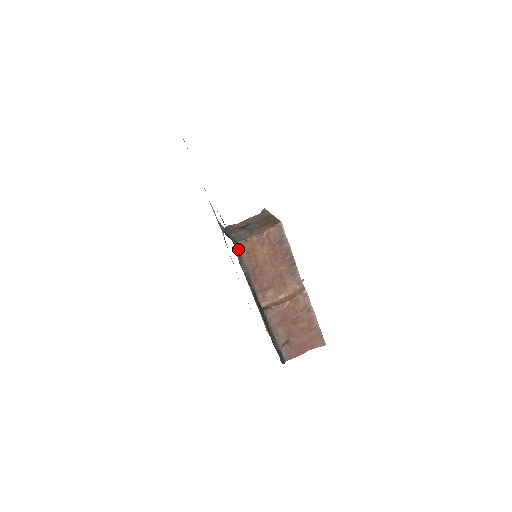
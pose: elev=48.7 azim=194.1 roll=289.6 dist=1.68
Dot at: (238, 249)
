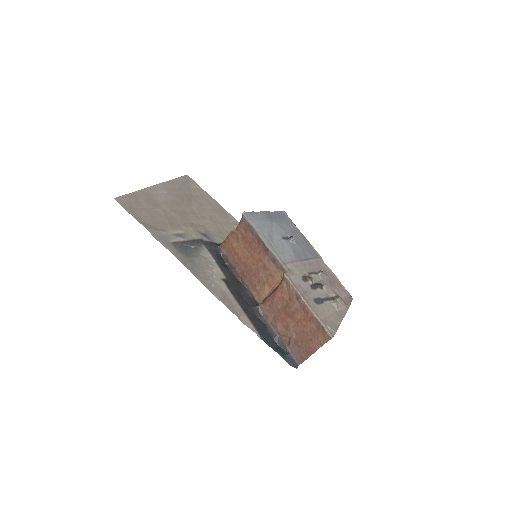
Dot at: (222, 252)
